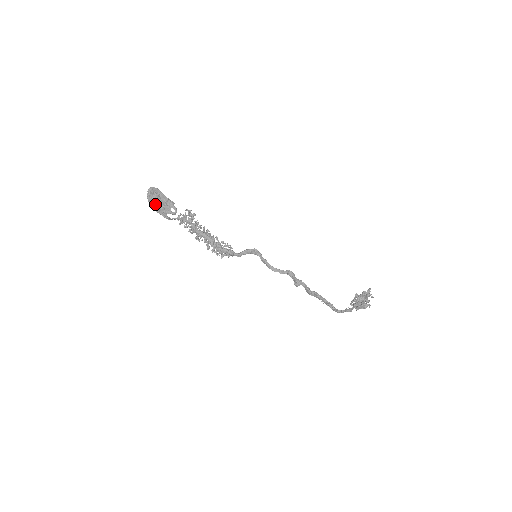
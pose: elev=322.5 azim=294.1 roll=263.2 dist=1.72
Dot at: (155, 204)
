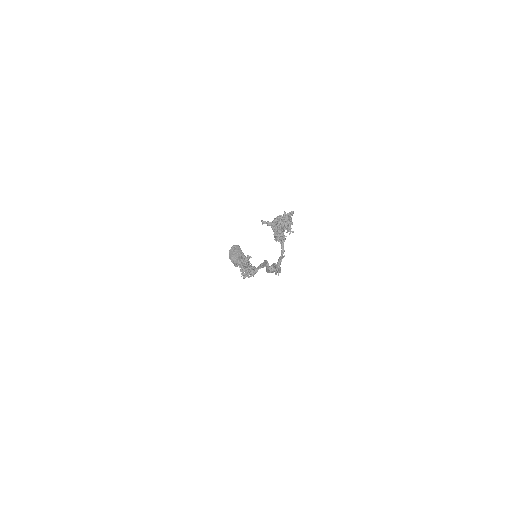
Dot at: (232, 255)
